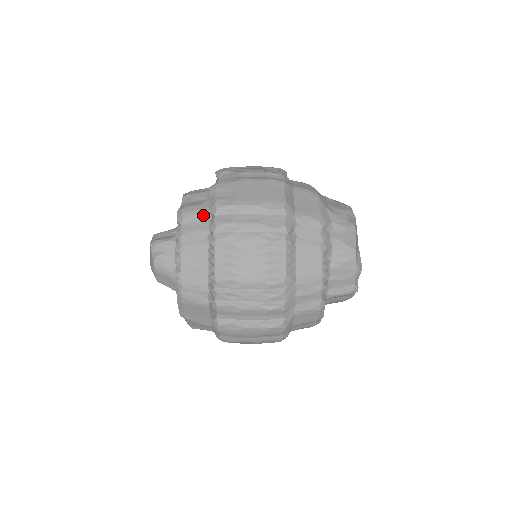
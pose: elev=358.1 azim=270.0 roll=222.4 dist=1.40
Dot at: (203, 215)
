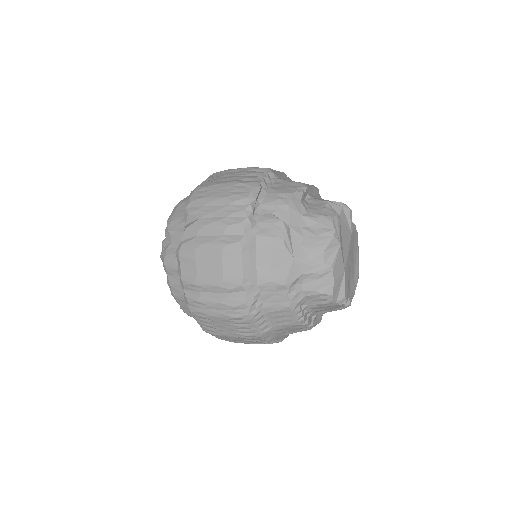
Dot at: occluded
